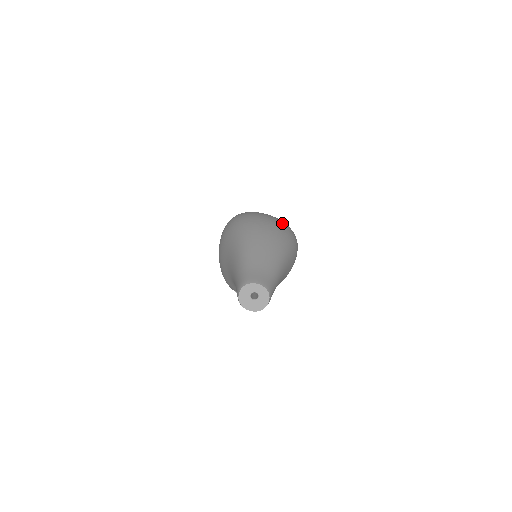
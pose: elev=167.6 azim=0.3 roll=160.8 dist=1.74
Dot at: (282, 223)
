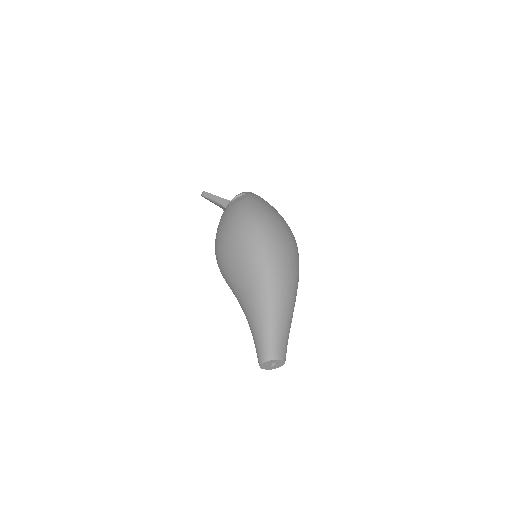
Dot at: (296, 248)
